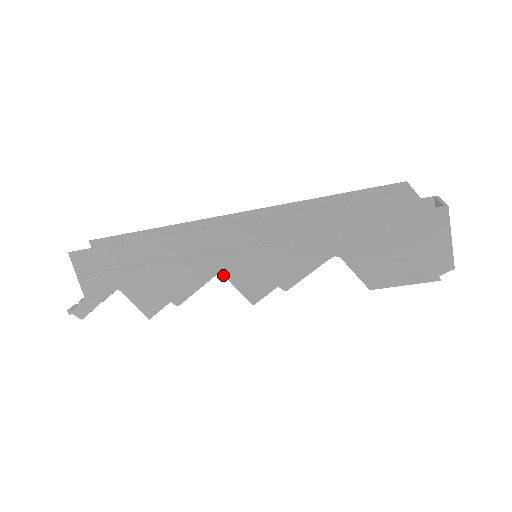
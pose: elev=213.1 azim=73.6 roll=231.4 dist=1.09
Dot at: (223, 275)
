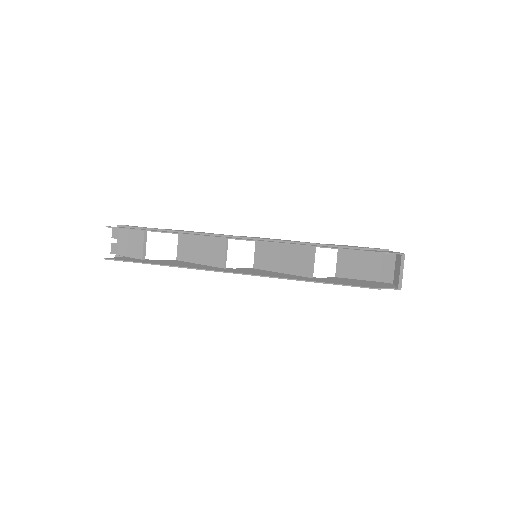
Dot at: occluded
